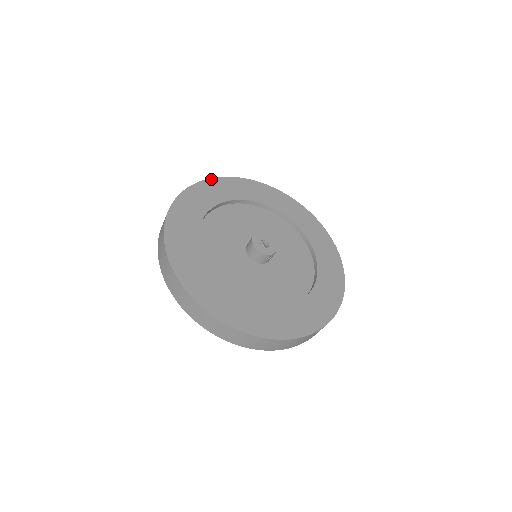
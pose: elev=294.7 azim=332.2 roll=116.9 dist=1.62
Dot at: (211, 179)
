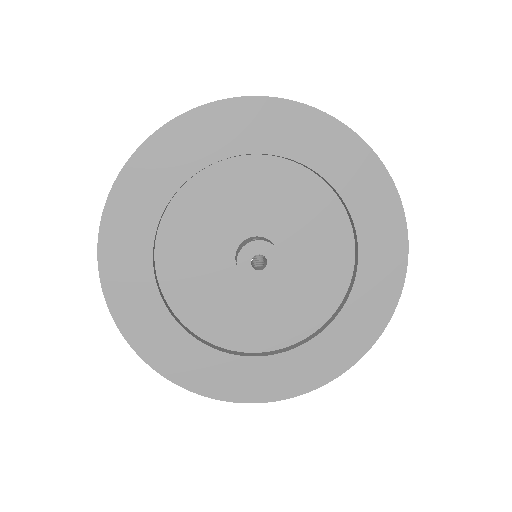
Dot at: (225, 101)
